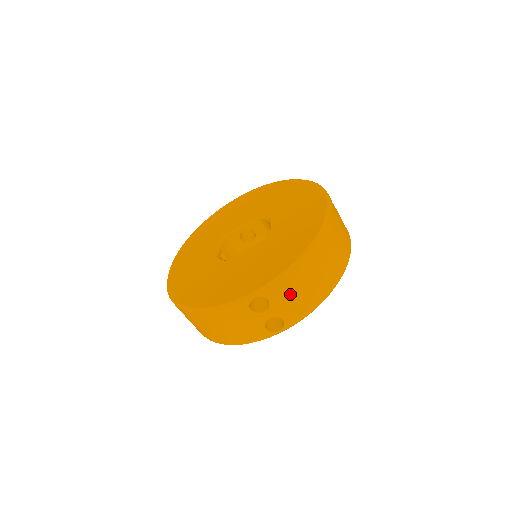
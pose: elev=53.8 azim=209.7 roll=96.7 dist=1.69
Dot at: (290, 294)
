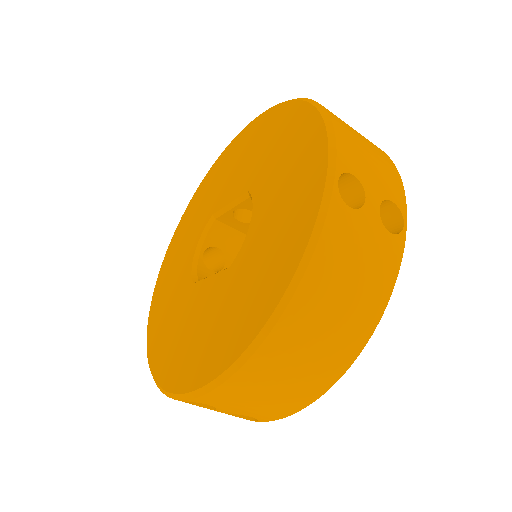
Dot at: (241, 401)
